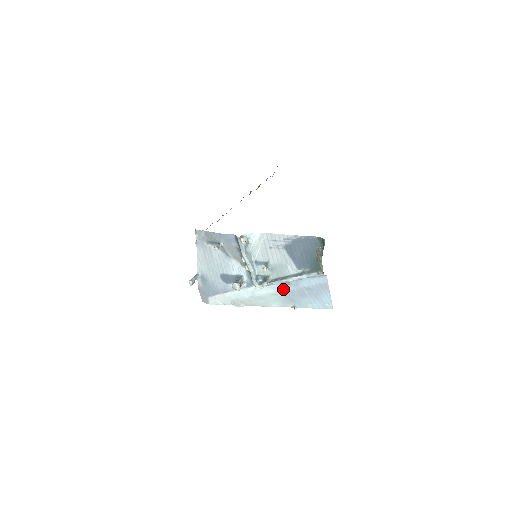
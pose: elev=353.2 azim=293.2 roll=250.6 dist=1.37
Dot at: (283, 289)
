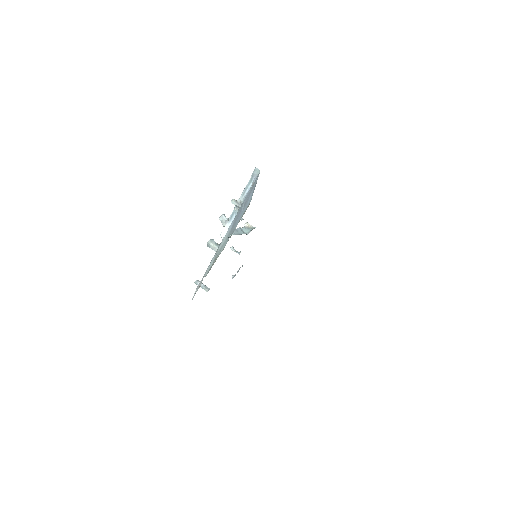
Dot at: occluded
